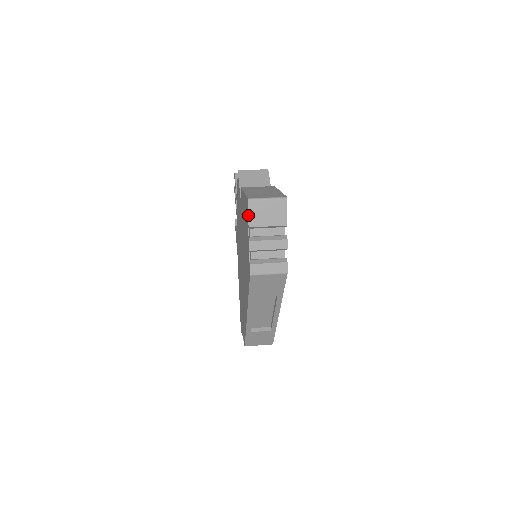
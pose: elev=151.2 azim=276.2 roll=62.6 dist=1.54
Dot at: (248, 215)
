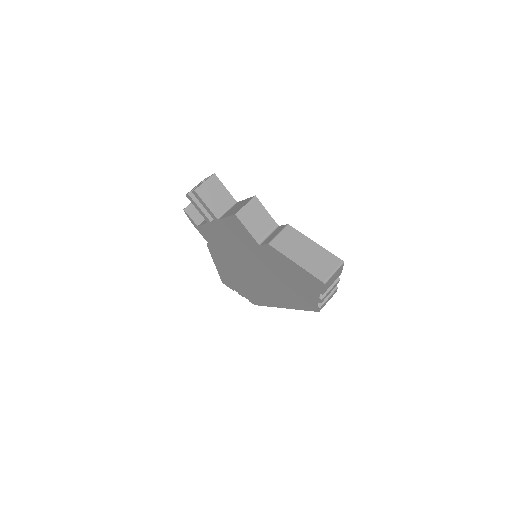
Dot at: (323, 290)
